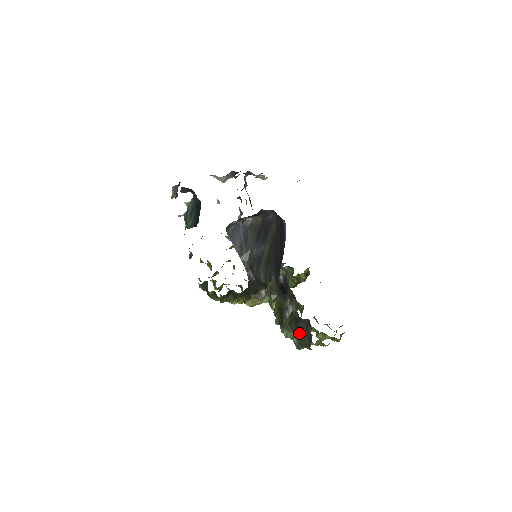
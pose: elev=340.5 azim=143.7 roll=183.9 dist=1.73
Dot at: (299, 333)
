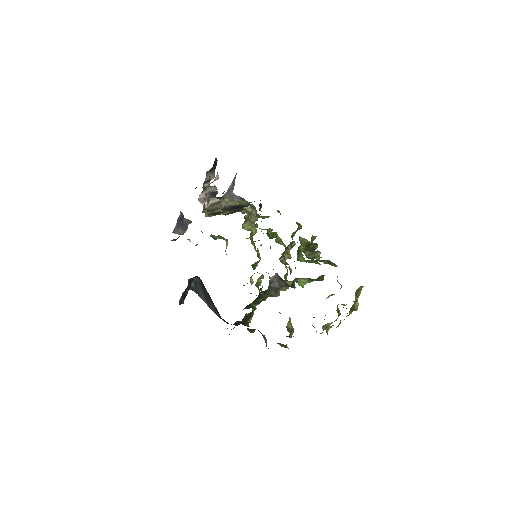
Dot at: occluded
